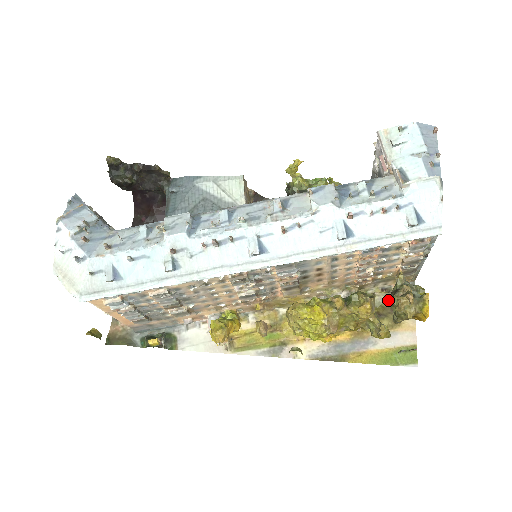
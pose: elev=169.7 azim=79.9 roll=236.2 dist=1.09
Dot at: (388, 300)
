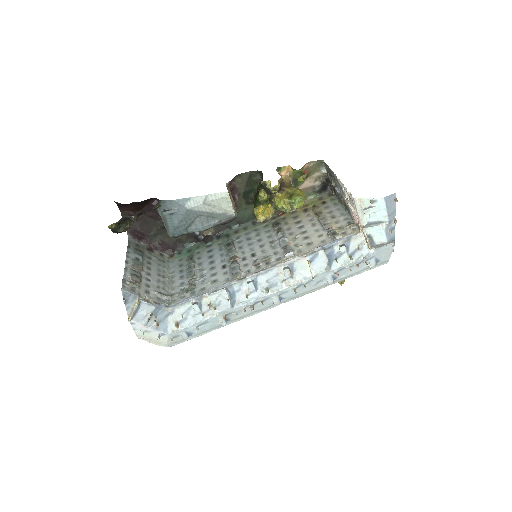
Dot at: occluded
